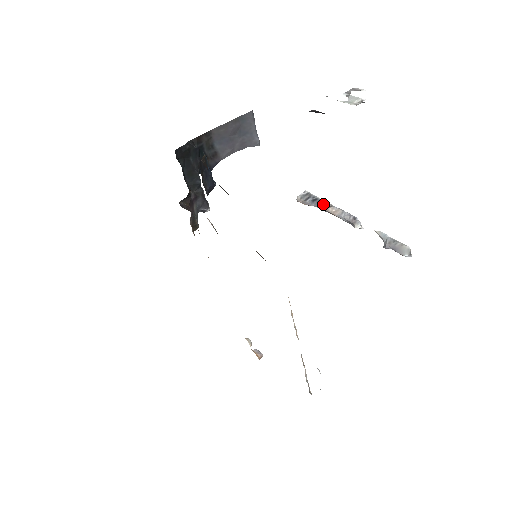
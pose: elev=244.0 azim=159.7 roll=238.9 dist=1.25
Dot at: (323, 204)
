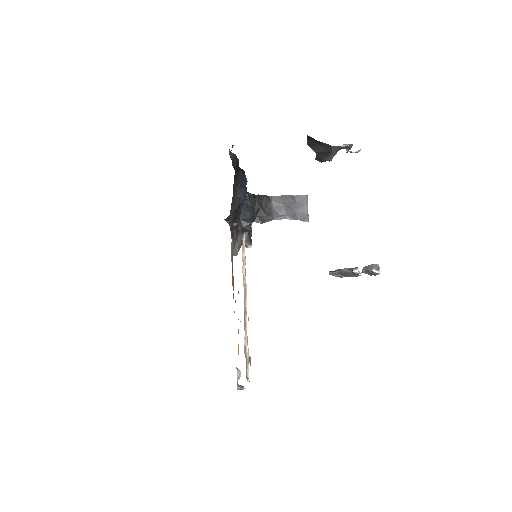
Dot at: occluded
